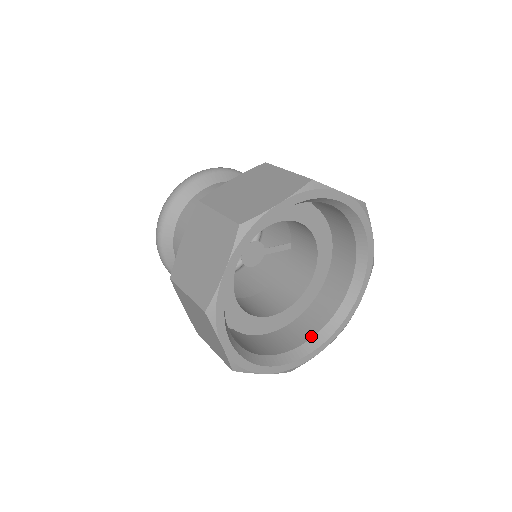
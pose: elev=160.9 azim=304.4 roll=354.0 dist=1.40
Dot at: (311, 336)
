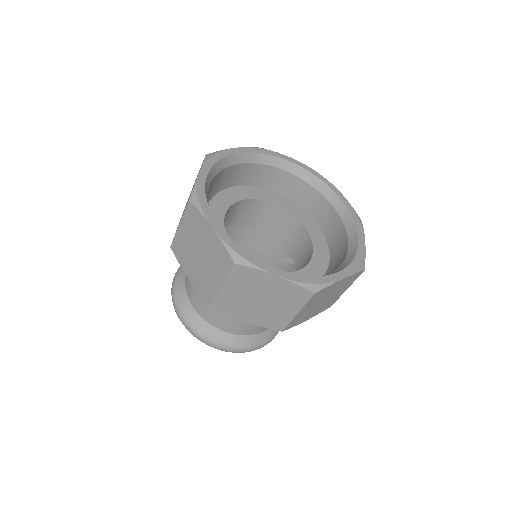
Dot at: occluded
